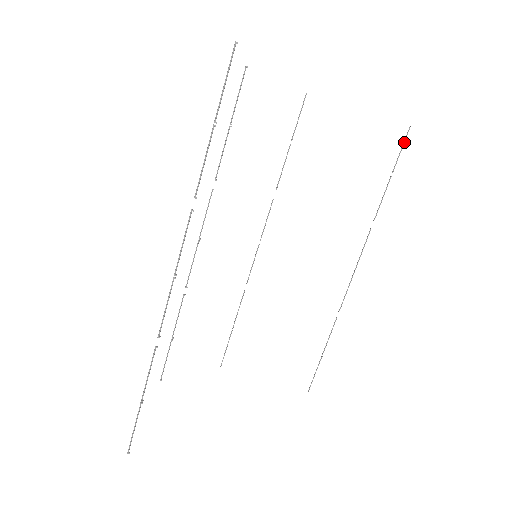
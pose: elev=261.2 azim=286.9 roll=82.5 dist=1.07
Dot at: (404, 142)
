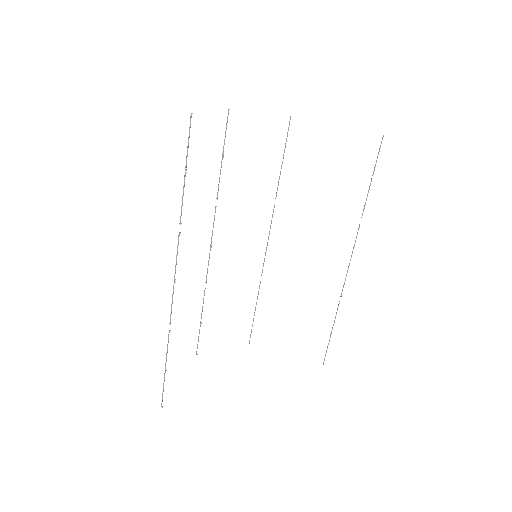
Dot at: (379, 149)
